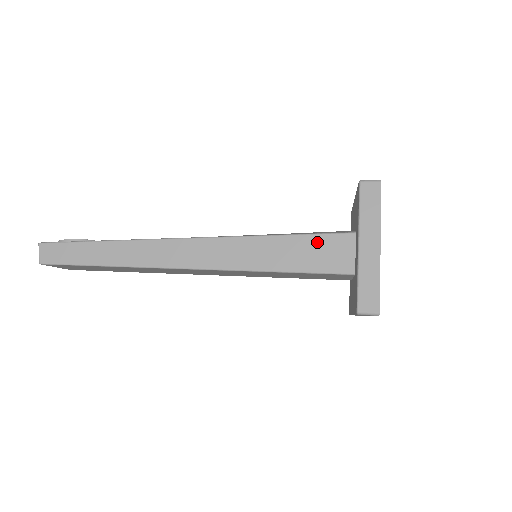
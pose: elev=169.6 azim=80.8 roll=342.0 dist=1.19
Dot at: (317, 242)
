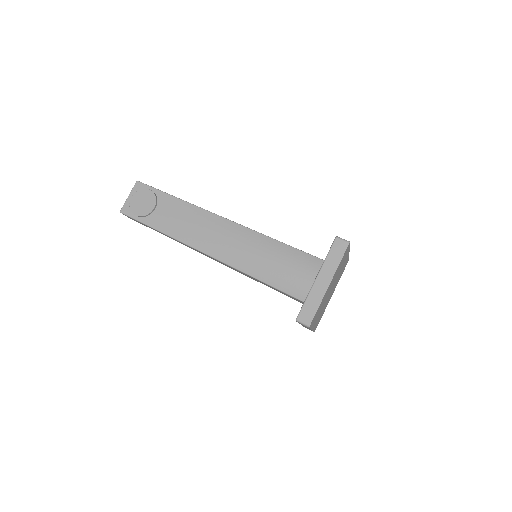
Dot at: (284, 293)
